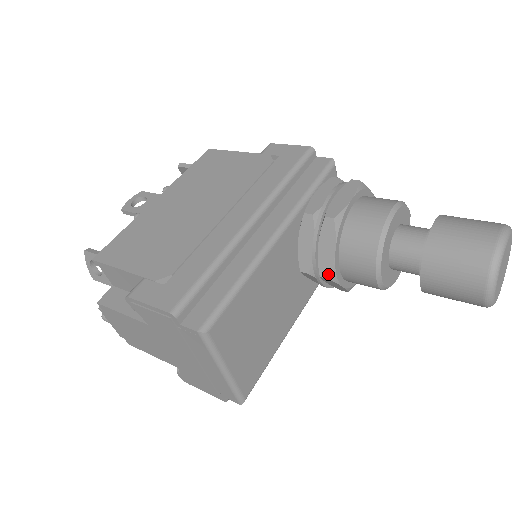
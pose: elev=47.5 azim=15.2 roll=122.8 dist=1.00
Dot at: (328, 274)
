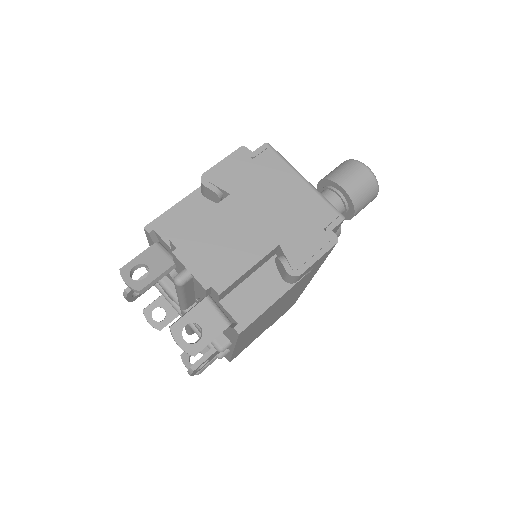
Dot at: occluded
